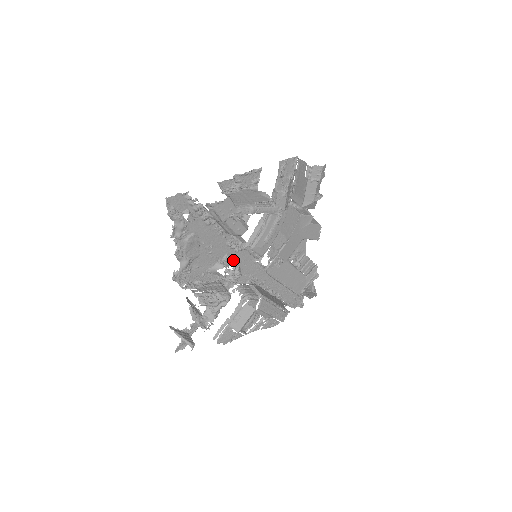
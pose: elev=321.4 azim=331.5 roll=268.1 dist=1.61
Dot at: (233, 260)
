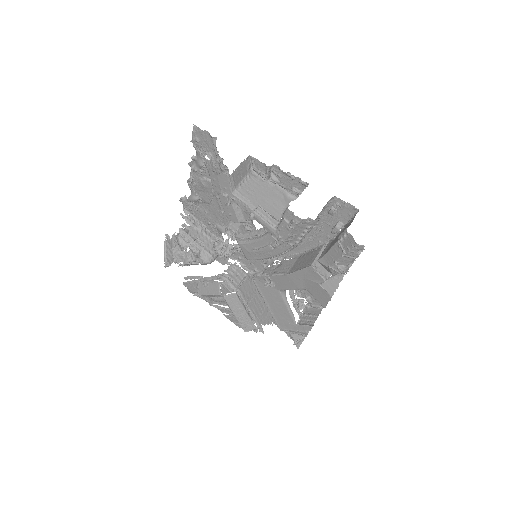
Dot at: (243, 239)
